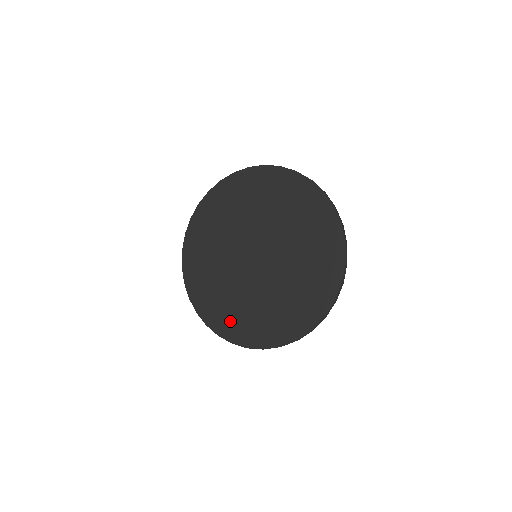
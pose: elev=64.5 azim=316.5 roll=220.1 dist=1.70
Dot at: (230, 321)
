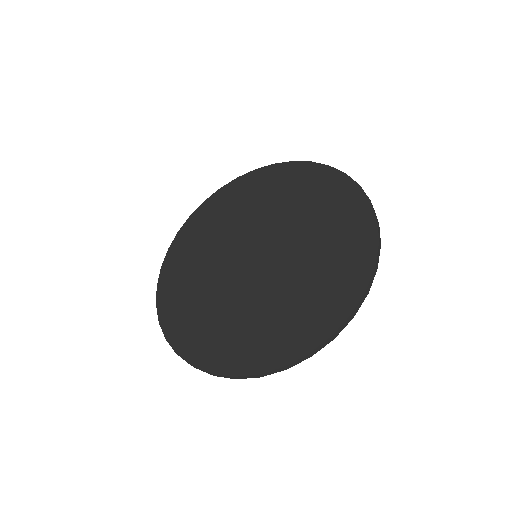
Dot at: (198, 335)
